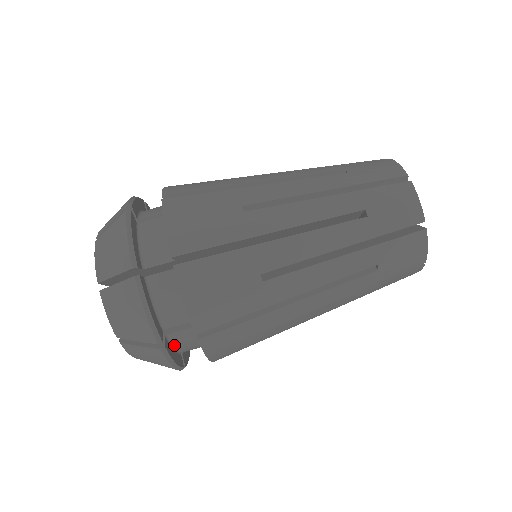
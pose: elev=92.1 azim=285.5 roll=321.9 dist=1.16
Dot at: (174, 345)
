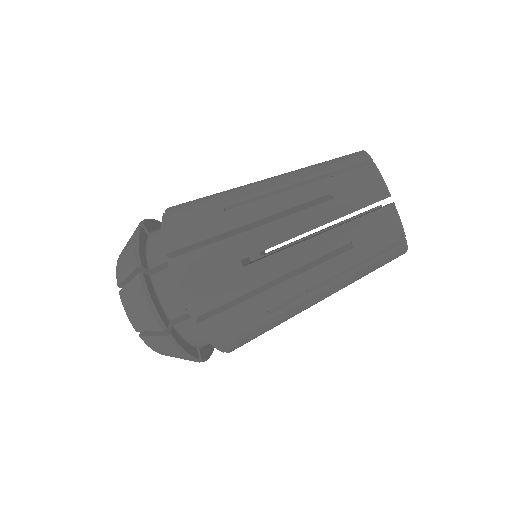
Dot at: (206, 345)
